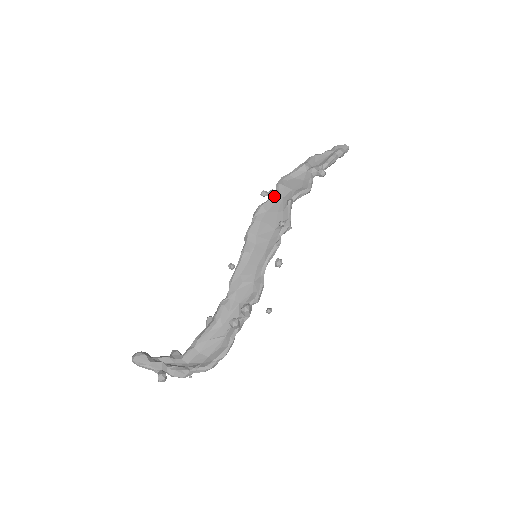
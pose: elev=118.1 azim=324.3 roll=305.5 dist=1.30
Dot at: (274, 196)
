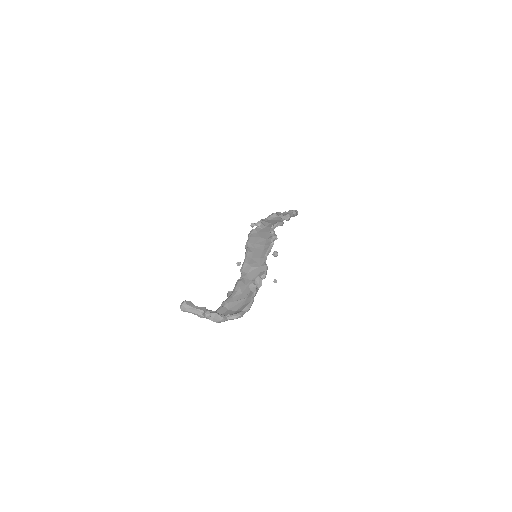
Dot at: (260, 225)
